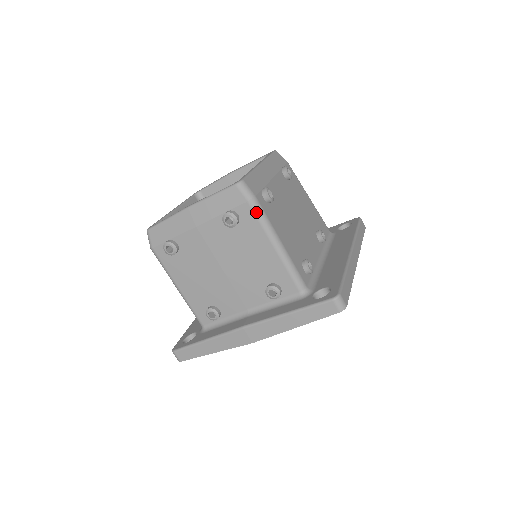
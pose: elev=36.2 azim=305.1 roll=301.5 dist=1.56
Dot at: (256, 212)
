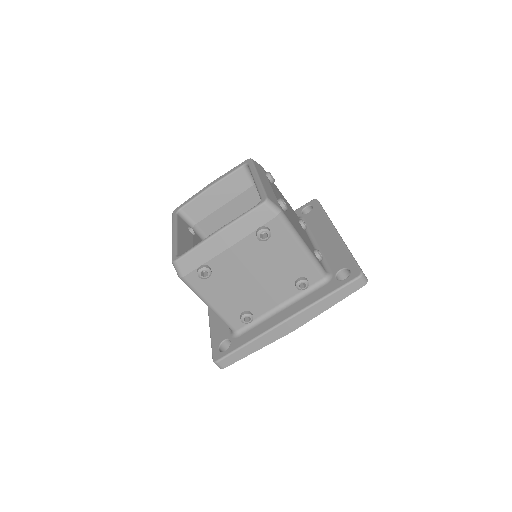
Dot at: (285, 223)
